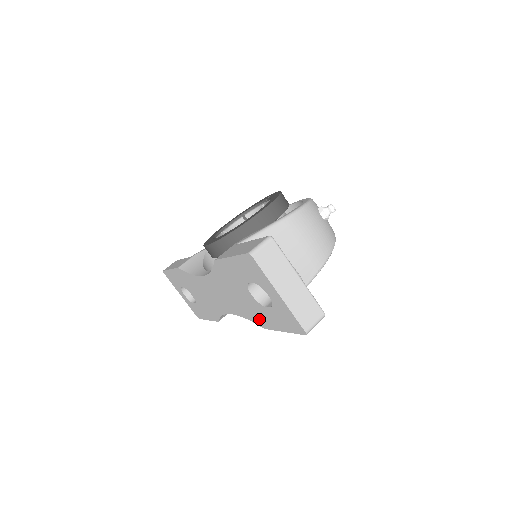
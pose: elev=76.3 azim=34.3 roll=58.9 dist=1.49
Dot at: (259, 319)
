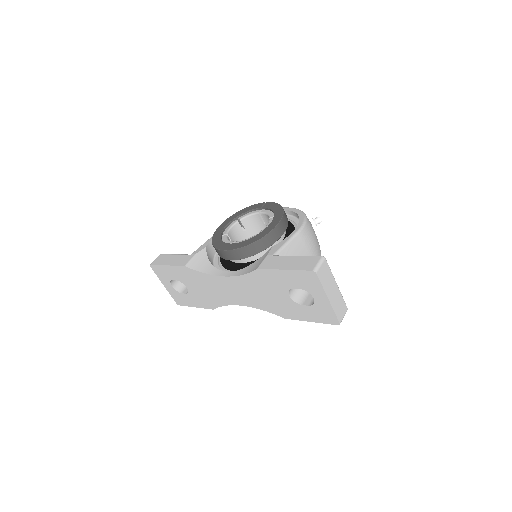
Dot at: (284, 312)
